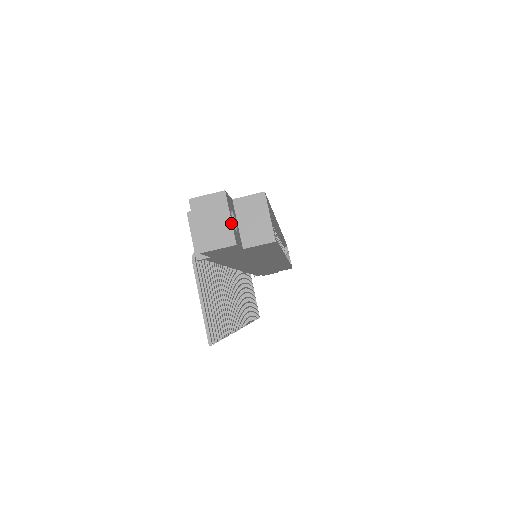
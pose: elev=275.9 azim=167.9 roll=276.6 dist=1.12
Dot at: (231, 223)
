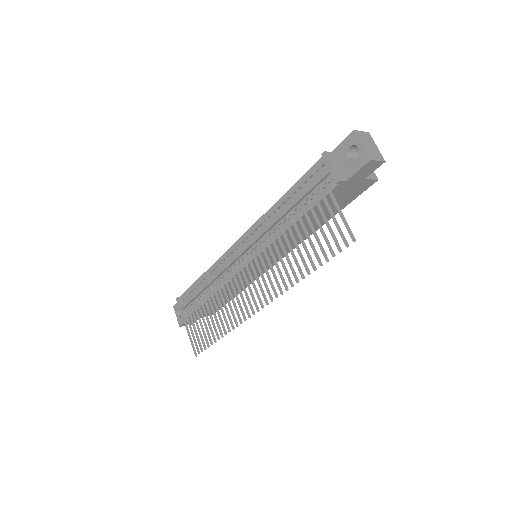
Dot at: occluded
